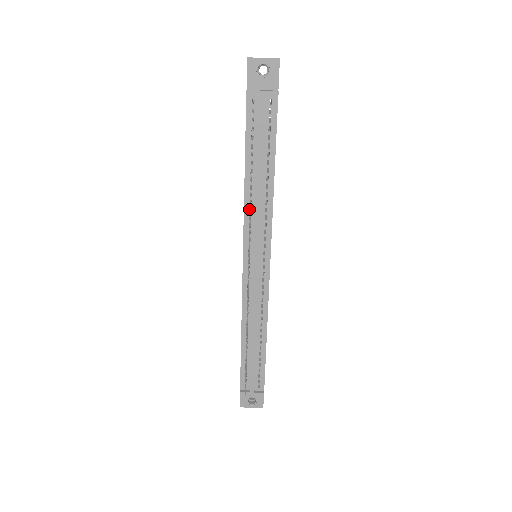
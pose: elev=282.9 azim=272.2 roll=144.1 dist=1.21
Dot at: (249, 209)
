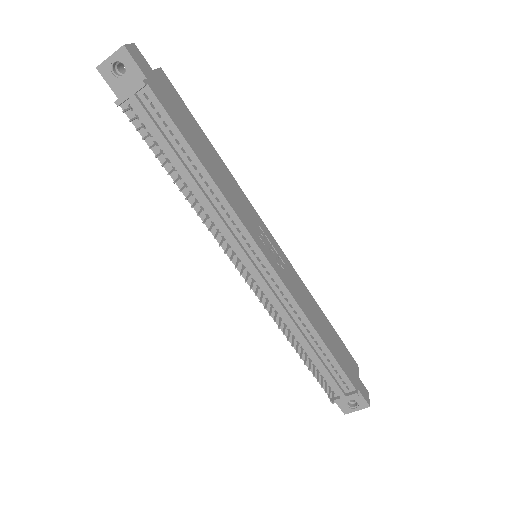
Dot at: (206, 217)
